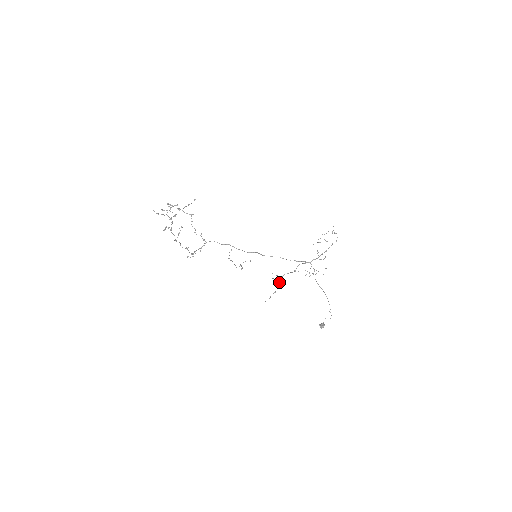
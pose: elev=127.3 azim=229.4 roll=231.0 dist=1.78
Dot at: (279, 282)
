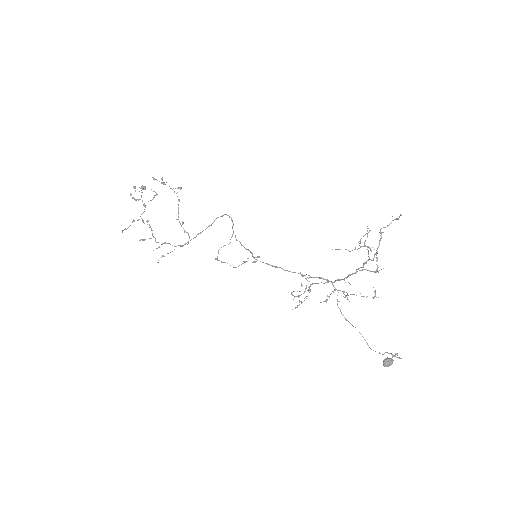
Dot at: occluded
